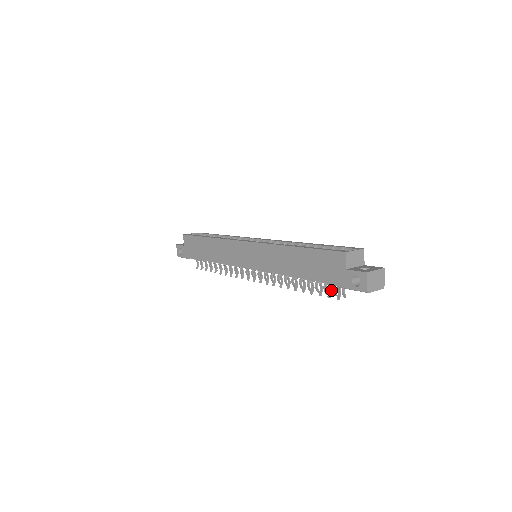
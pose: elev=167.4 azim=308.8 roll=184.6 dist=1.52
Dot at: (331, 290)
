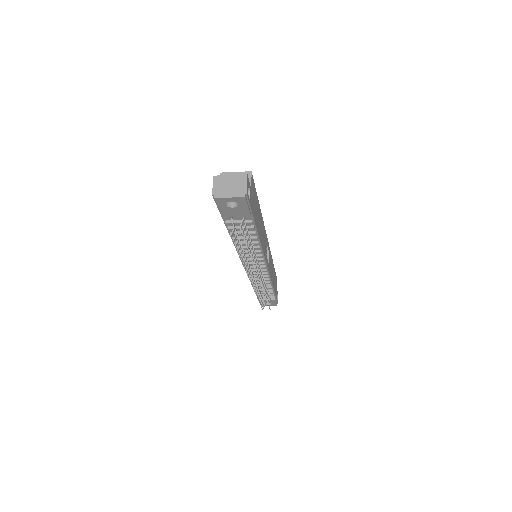
Dot at: (236, 233)
